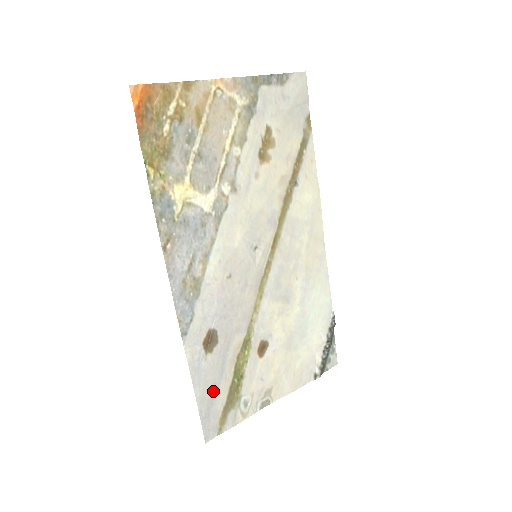
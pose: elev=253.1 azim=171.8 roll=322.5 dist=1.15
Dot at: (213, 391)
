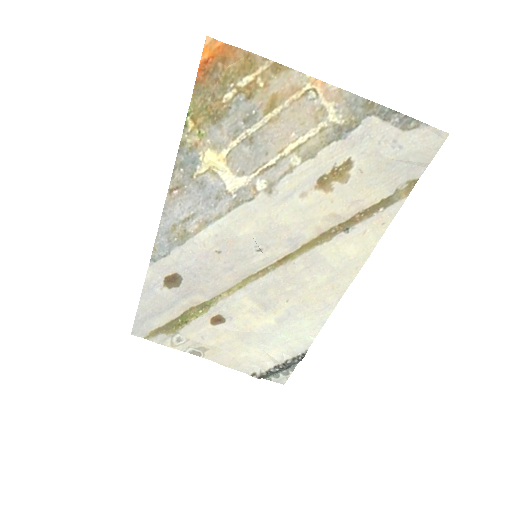
Dot at: (156, 312)
